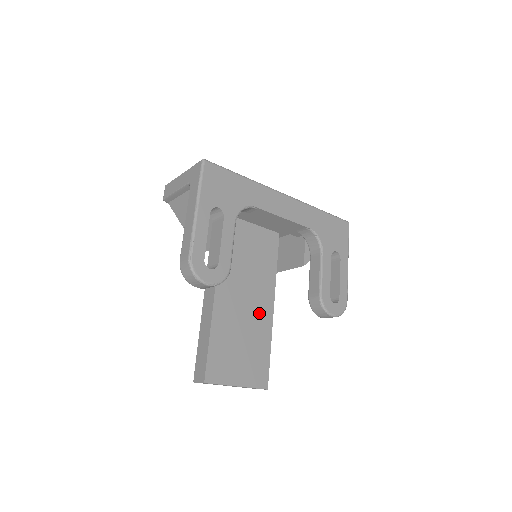
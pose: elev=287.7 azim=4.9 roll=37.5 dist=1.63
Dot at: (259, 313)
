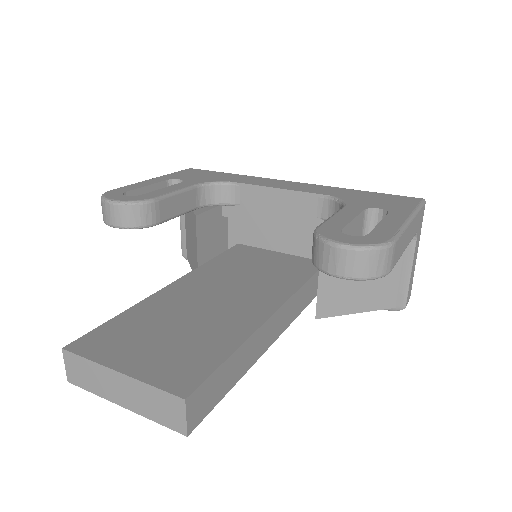
Dot at: (238, 312)
